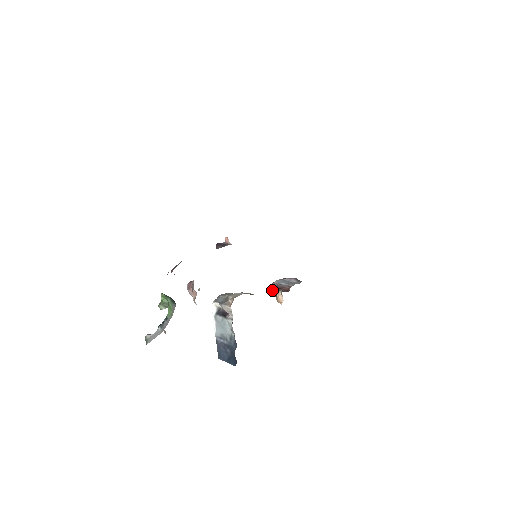
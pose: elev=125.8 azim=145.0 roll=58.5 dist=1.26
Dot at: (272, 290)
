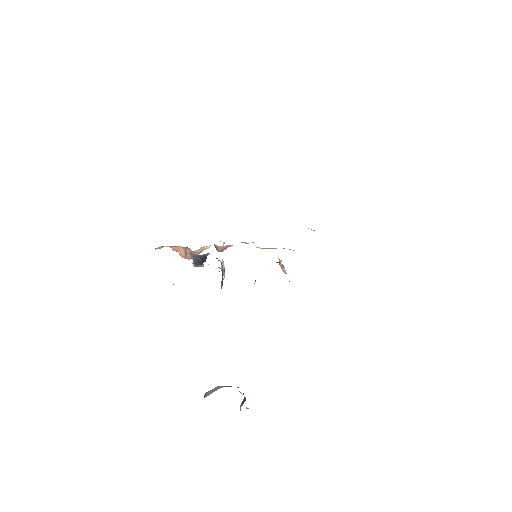
Dot at: occluded
